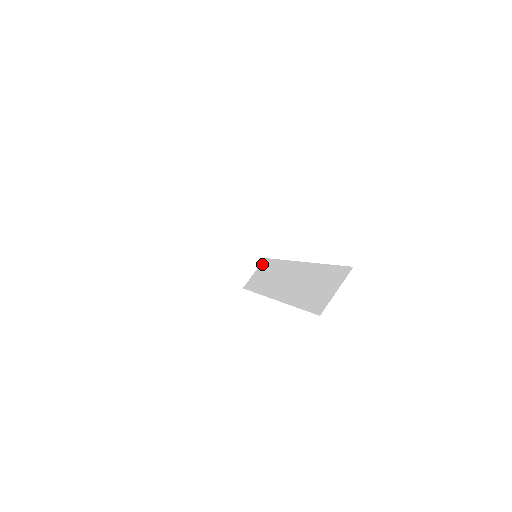
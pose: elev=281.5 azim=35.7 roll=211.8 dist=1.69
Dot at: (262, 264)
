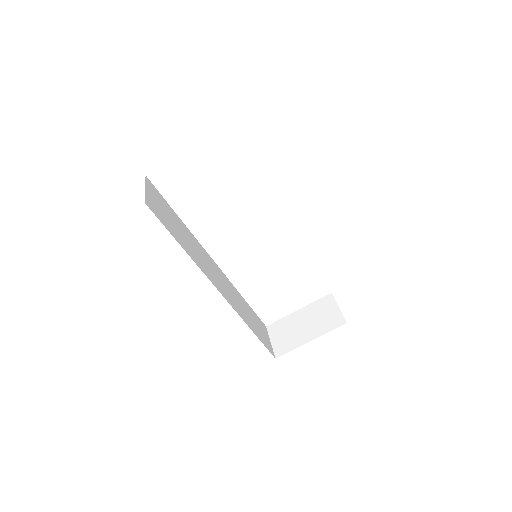
Dot at: occluded
